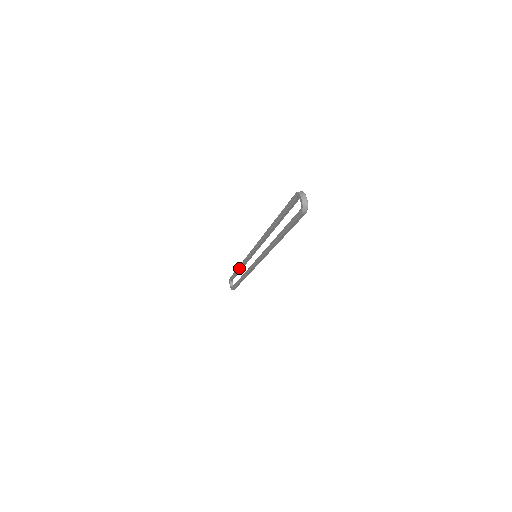
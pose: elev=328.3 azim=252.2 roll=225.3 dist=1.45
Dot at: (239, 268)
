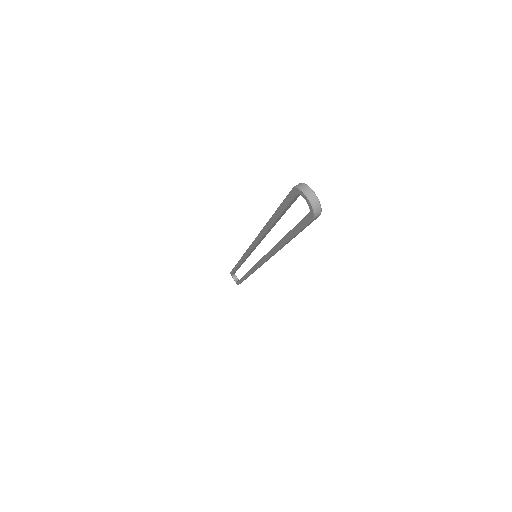
Dot at: (238, 265)
